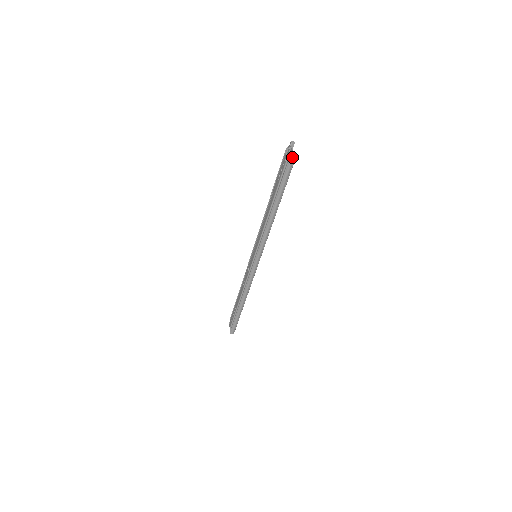
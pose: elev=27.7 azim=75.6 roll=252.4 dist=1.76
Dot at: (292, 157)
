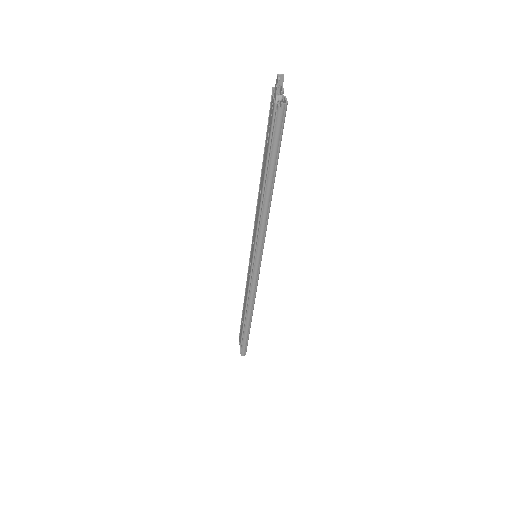
Dot at: (283, 101)
